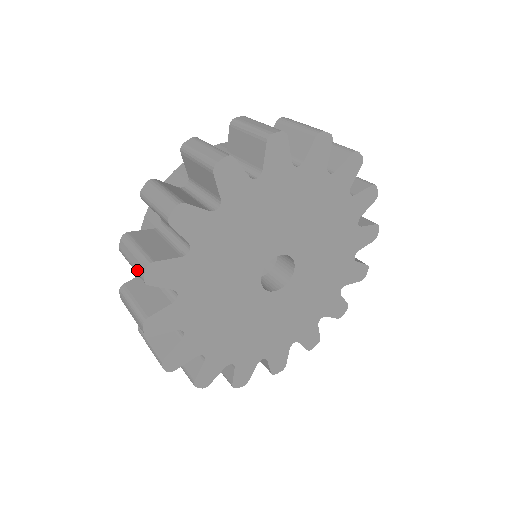
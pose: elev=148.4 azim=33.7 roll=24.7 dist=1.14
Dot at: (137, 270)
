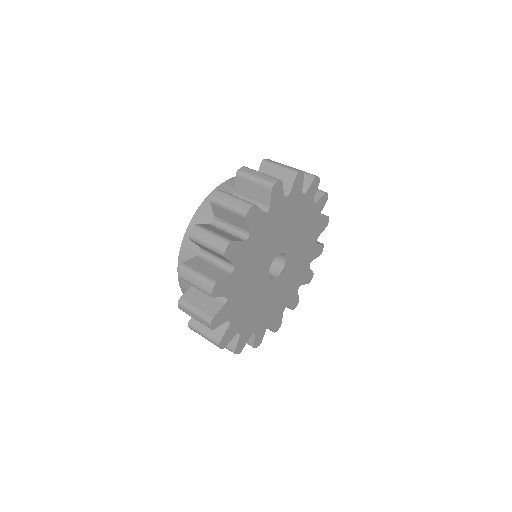
Dot at: (216, 247)
